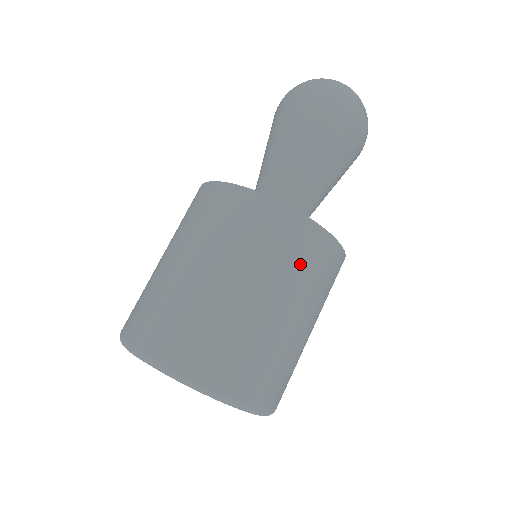
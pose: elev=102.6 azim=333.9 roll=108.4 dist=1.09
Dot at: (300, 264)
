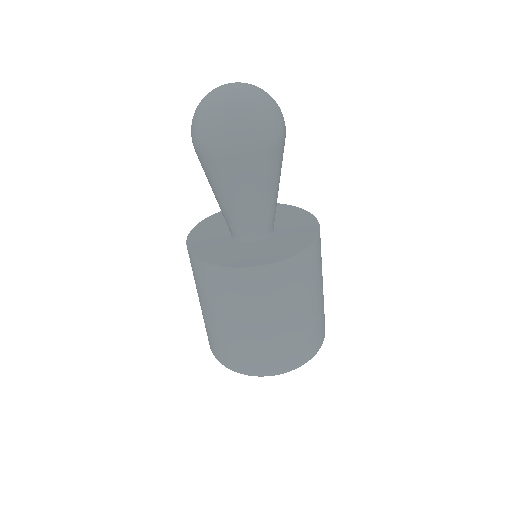
Dot at: occluded
